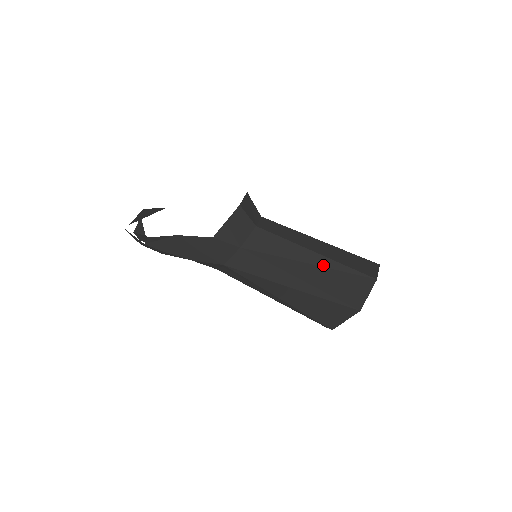
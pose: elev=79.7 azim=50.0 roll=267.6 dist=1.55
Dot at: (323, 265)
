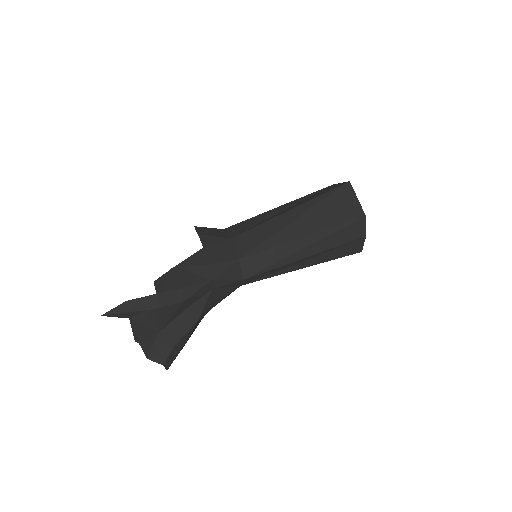
Dot at: (294, 204)
